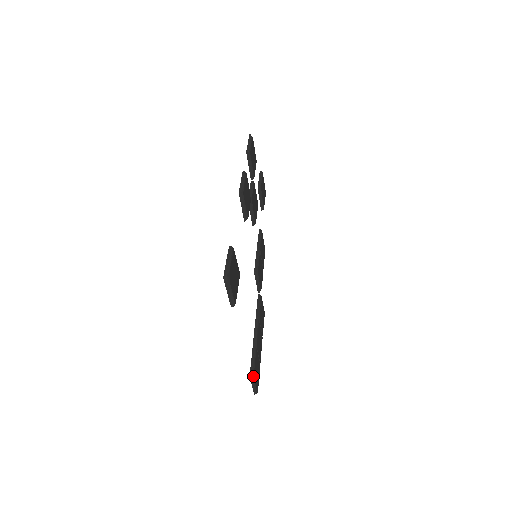
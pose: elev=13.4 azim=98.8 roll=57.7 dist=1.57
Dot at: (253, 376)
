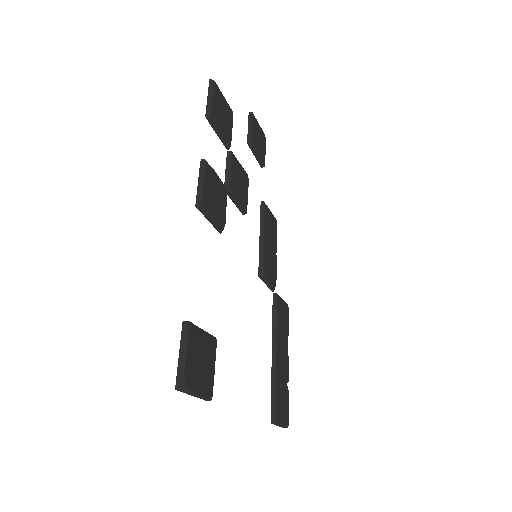
Dot at: (275, 421)
